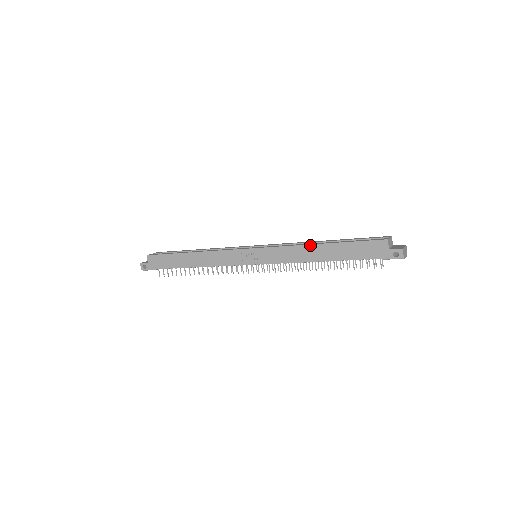
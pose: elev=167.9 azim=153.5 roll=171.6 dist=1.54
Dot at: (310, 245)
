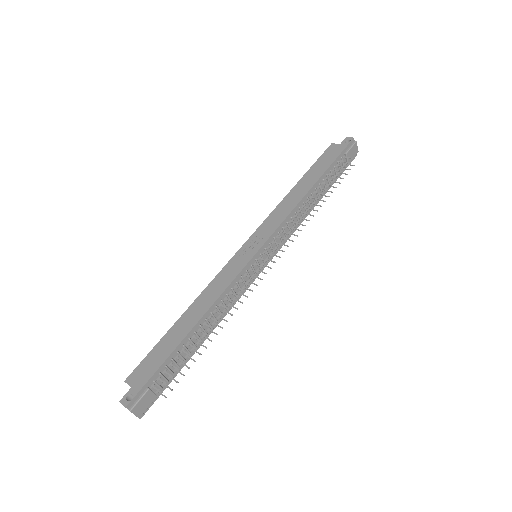
Dot at: (288, 193)
